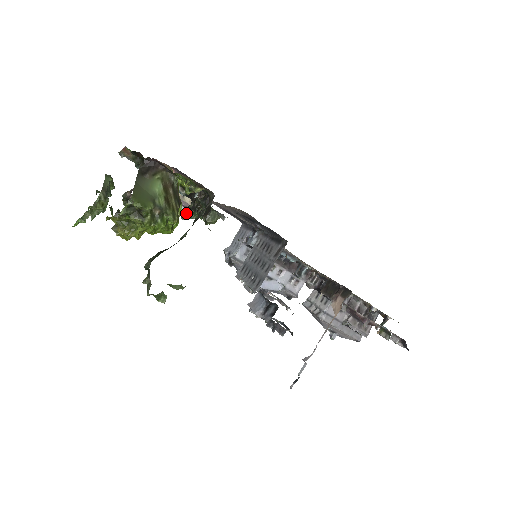
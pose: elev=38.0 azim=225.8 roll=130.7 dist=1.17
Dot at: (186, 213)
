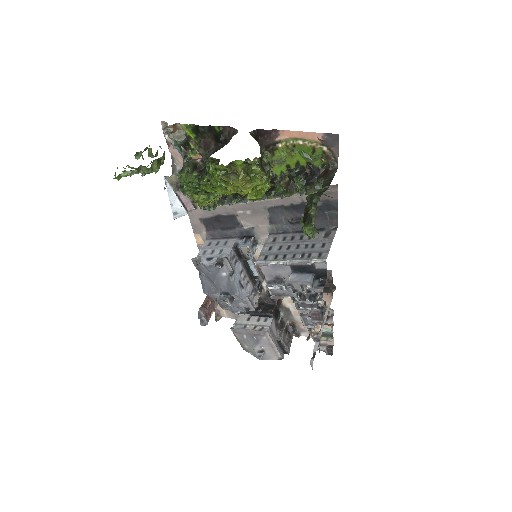
Dot at: occluded
